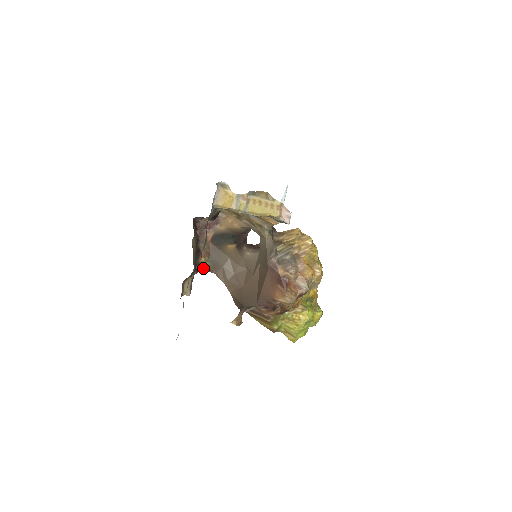
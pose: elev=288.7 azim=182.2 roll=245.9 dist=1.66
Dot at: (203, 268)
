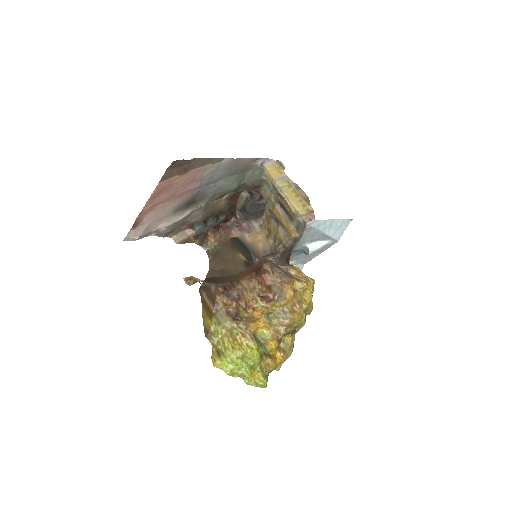
Dot at: (206, 247)
